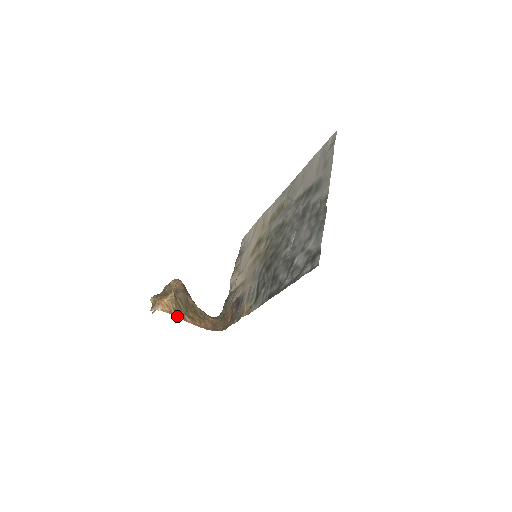
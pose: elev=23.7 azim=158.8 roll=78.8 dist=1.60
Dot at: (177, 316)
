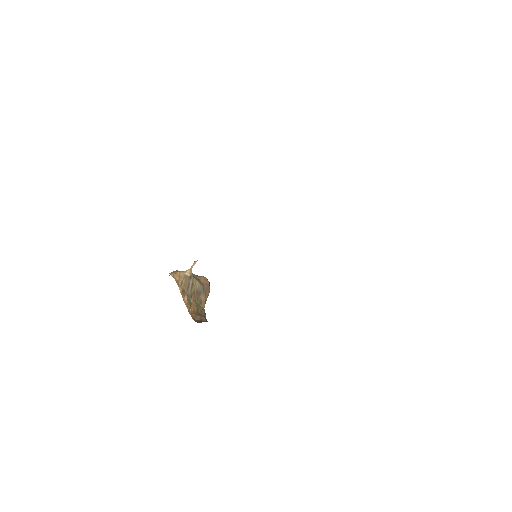
Dot at: (180, 288)
